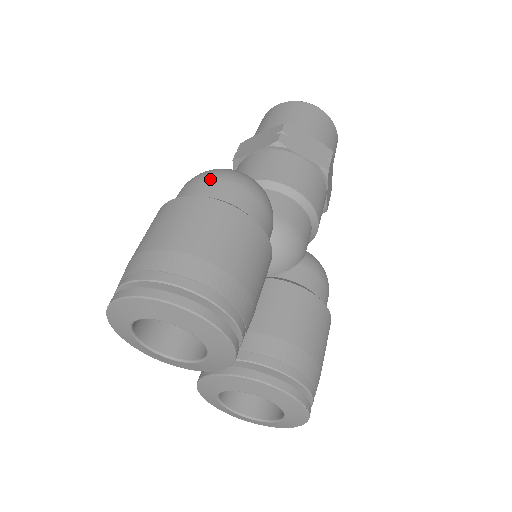
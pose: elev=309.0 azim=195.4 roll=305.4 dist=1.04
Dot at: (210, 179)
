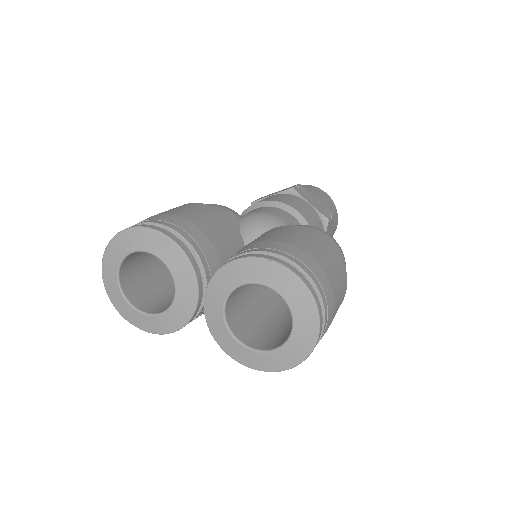
Dot at: occluded
